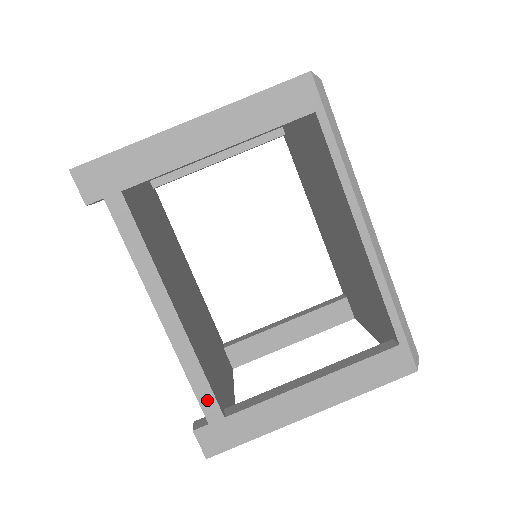
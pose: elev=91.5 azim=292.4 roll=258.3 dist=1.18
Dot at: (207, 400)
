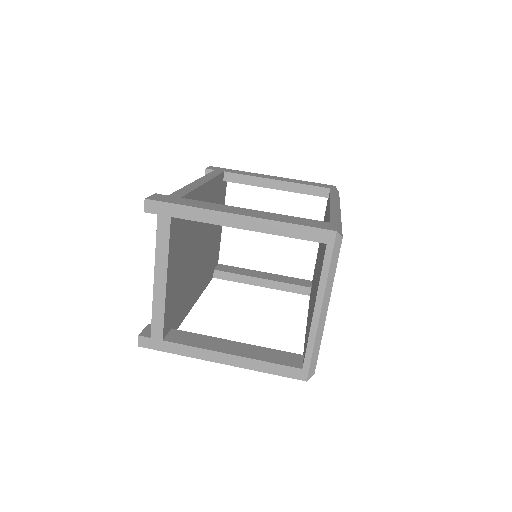
Dot at: (181, 193)
